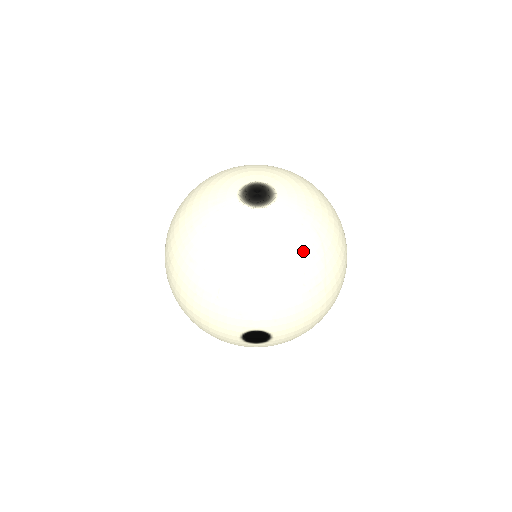
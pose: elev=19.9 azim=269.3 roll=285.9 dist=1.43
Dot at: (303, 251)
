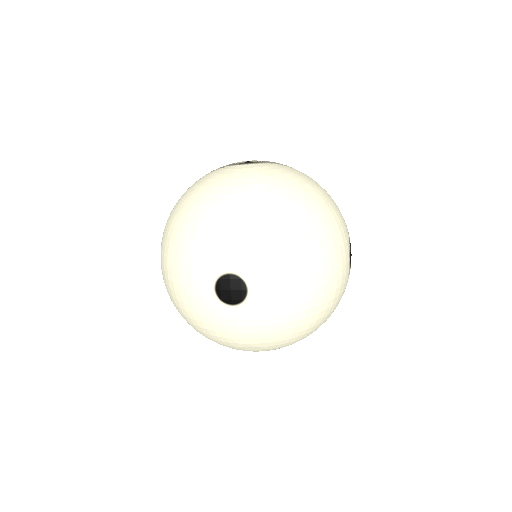
Dot at: (283, 190)
